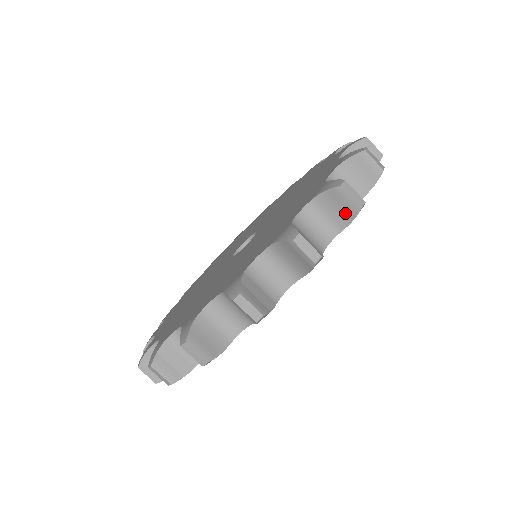
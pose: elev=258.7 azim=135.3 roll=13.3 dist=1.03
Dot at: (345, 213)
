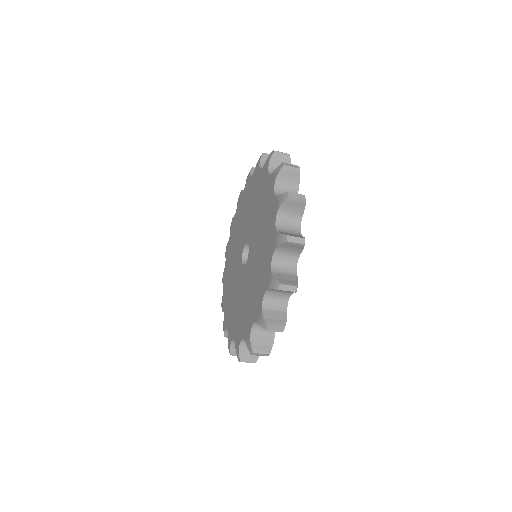
Dot at: occluded
